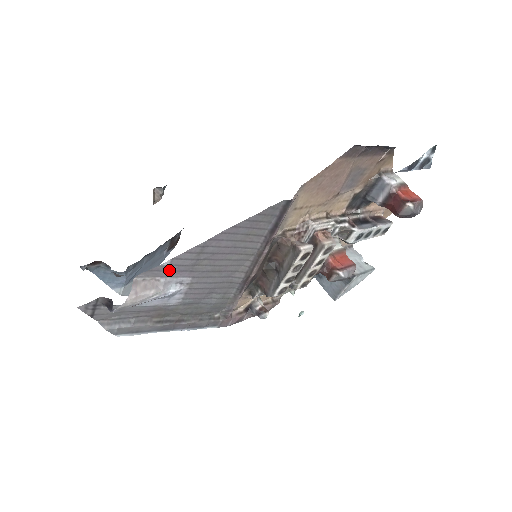
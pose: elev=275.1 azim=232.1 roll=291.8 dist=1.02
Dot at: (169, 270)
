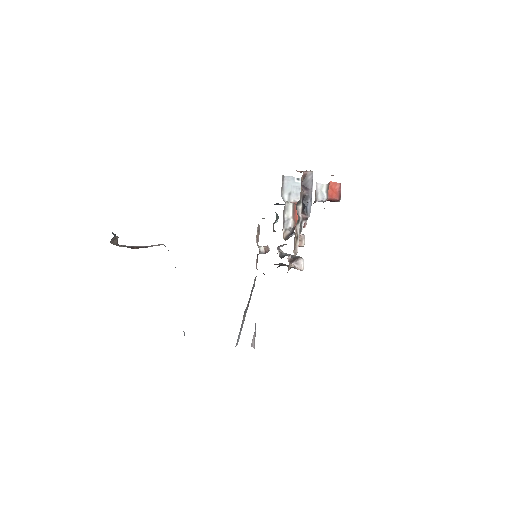
Dot at: occluded
